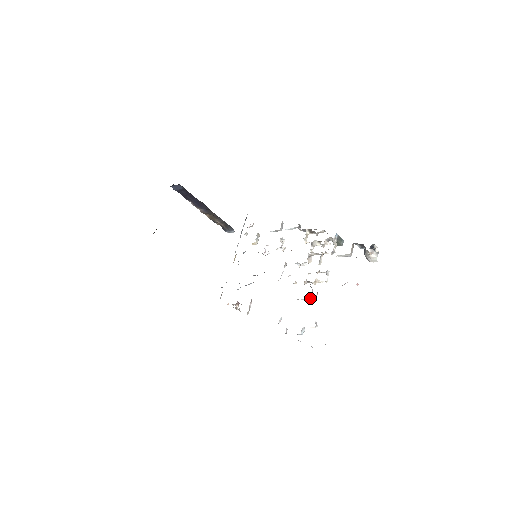
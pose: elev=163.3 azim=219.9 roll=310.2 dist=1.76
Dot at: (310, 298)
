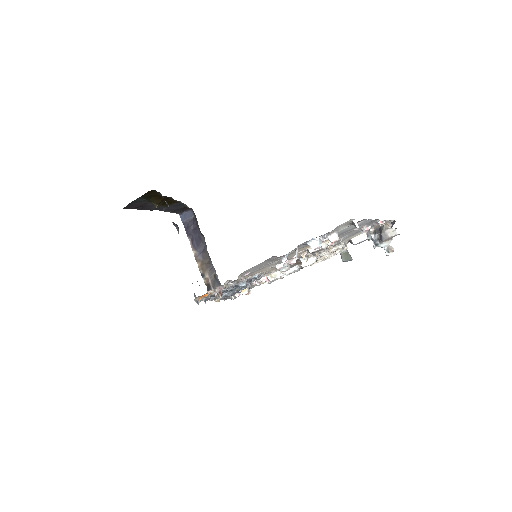
Dot at: (325, 243)
